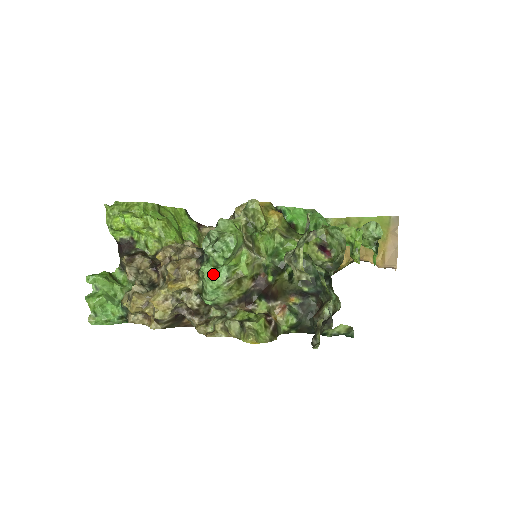
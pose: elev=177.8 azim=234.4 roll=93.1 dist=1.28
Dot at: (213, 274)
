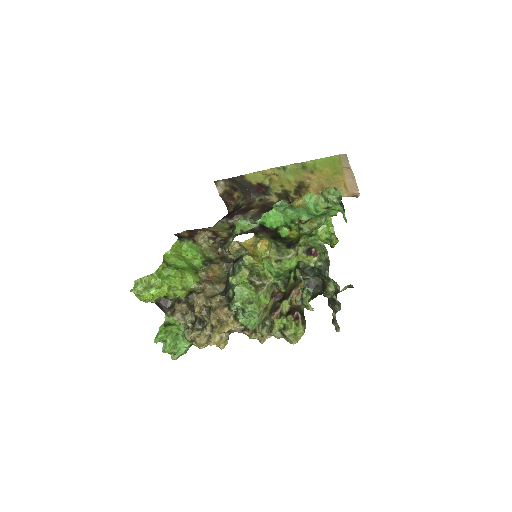
Dot at: (249, 321)
